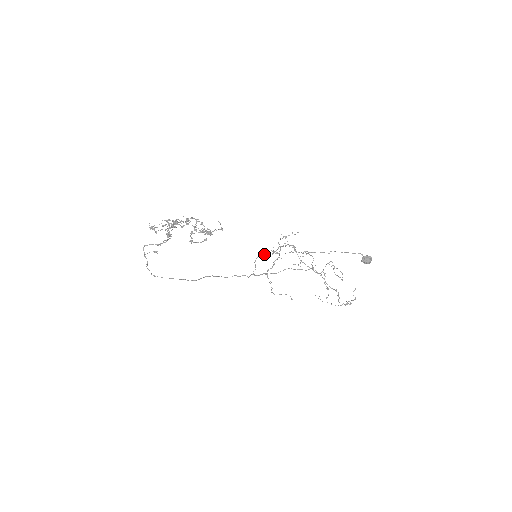
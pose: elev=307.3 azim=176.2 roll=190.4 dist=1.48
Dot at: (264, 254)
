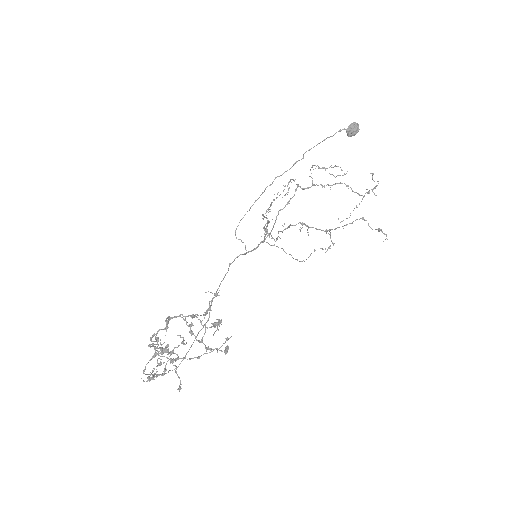
Dot at: occluded
